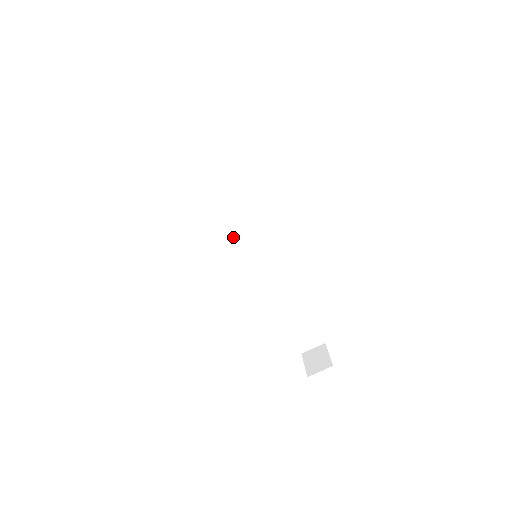
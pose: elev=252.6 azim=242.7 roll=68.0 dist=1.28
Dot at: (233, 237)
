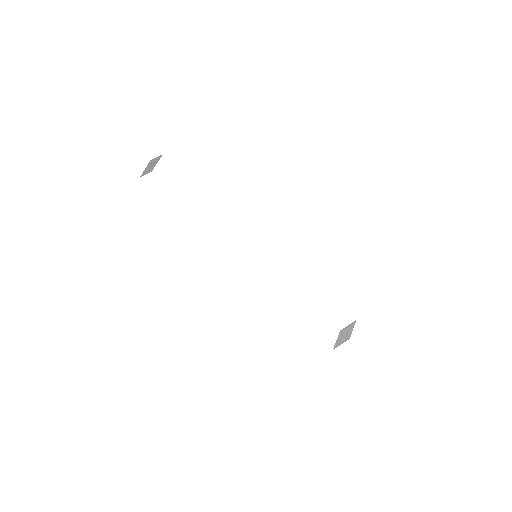
Dot at: (244, 244)
